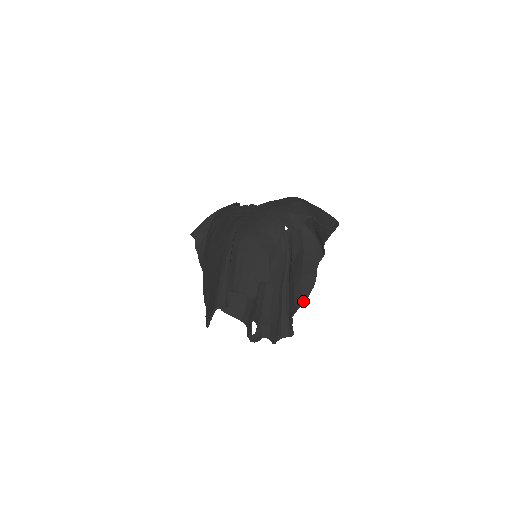
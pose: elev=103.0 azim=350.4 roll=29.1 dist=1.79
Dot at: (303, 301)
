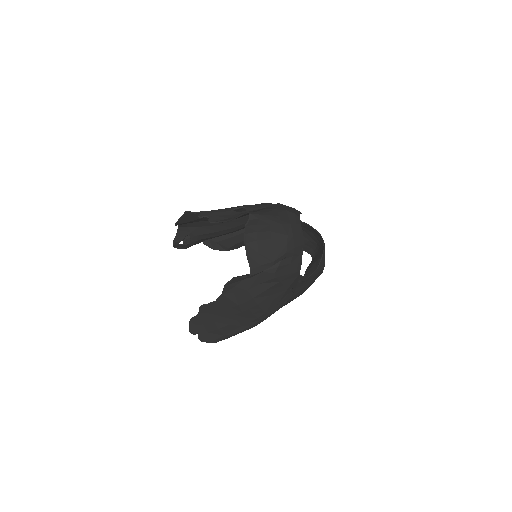
Dot at: occluded
